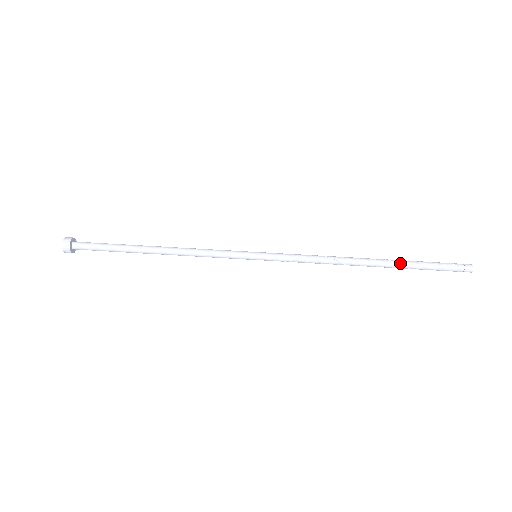
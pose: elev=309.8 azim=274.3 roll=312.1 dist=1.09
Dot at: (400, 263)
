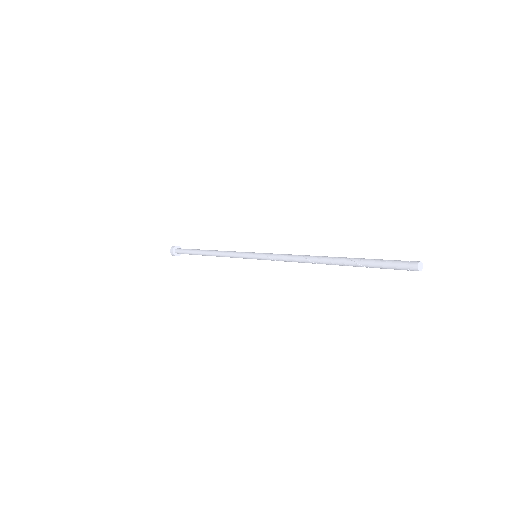
Dot at: (351, 258)
